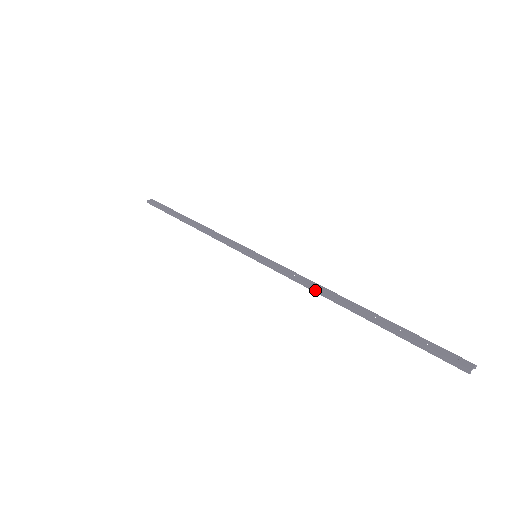
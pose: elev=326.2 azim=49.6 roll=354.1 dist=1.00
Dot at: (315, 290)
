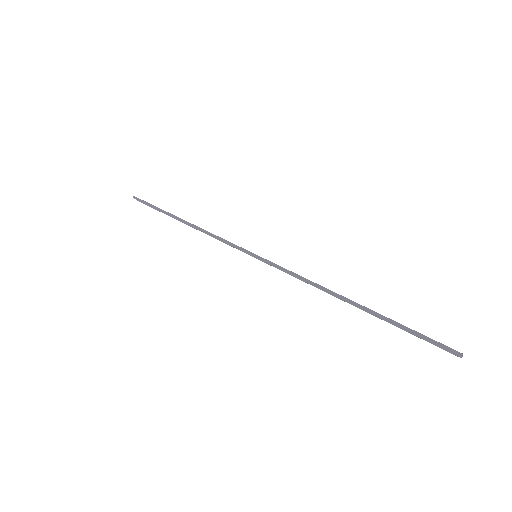
Dot at: (319, 286)
